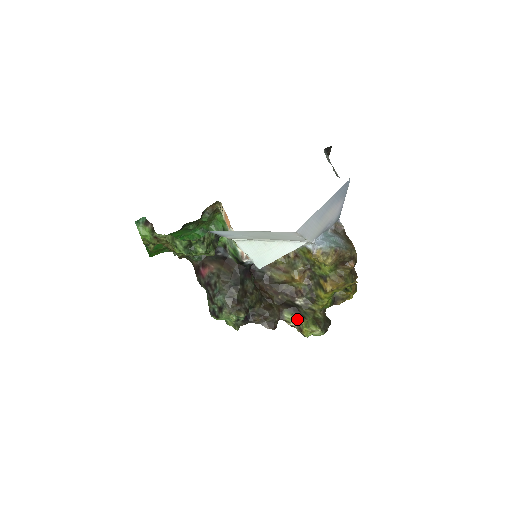
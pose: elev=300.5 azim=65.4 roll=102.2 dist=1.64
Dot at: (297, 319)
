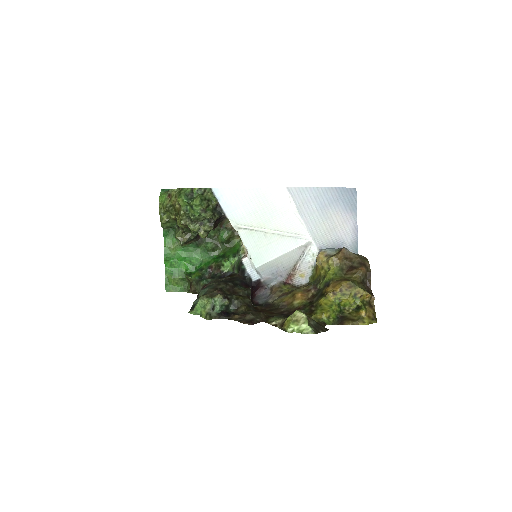
Dot at: (283, 319)
